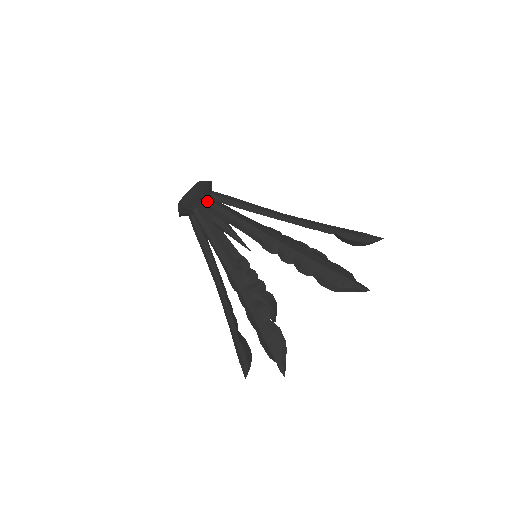
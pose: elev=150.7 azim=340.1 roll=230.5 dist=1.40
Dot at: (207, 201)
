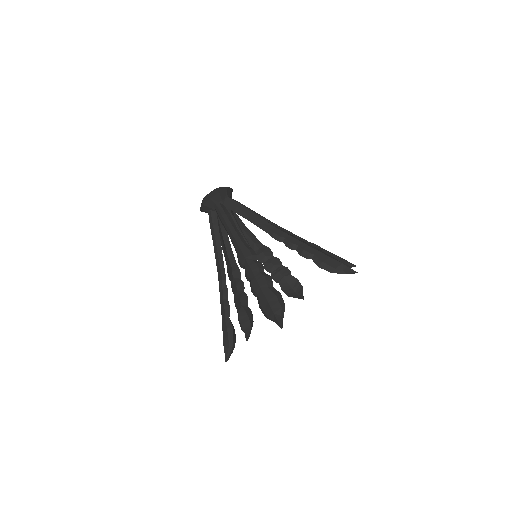
Dot at: (216, 208)
